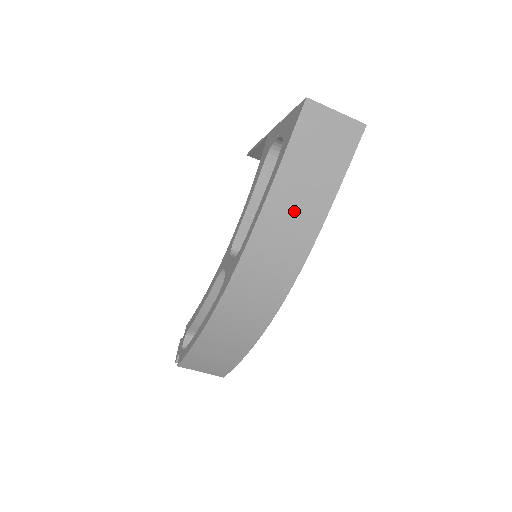
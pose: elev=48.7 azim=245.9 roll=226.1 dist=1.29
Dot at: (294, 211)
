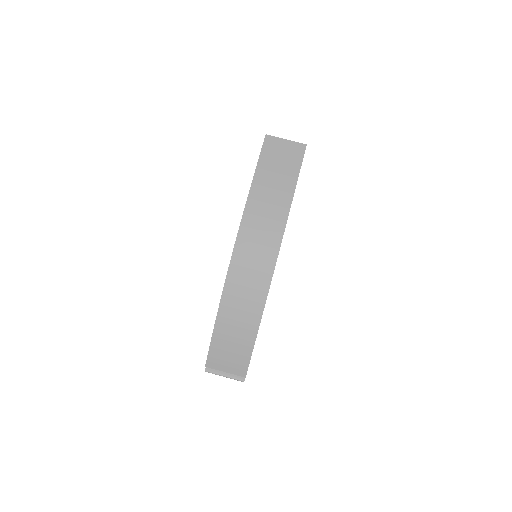
Dot at: (269, 198)
